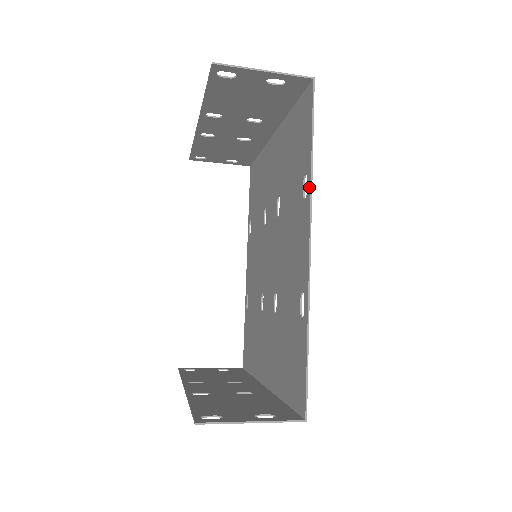
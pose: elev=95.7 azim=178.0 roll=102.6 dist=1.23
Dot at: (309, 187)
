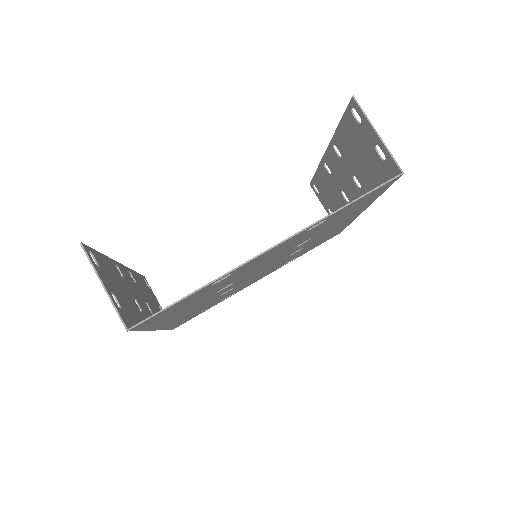
Dot at: (315, 222)
